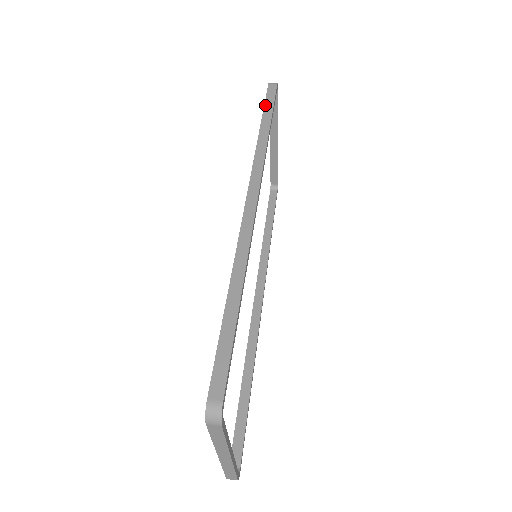
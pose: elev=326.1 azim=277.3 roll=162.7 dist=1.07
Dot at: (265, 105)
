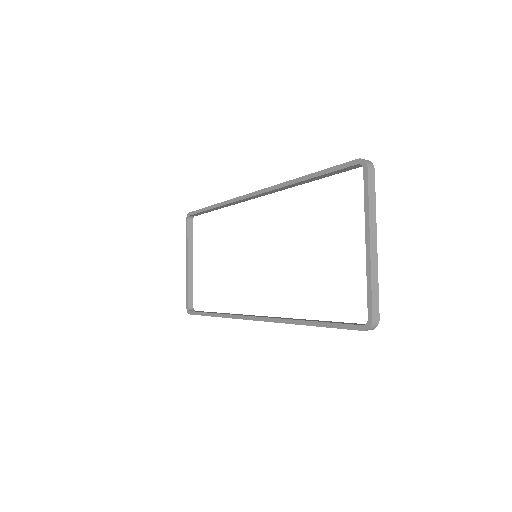
Dot at: (202, 209)
